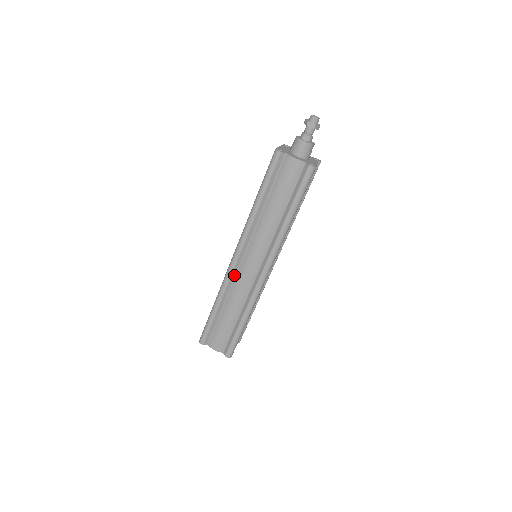
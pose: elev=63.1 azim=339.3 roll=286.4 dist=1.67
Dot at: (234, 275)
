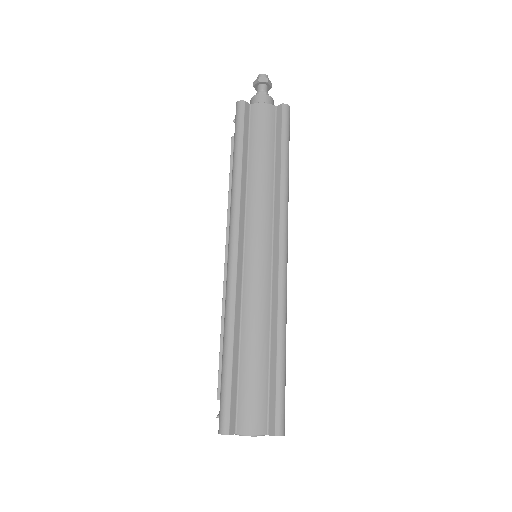
Dot at: (240, 280)
